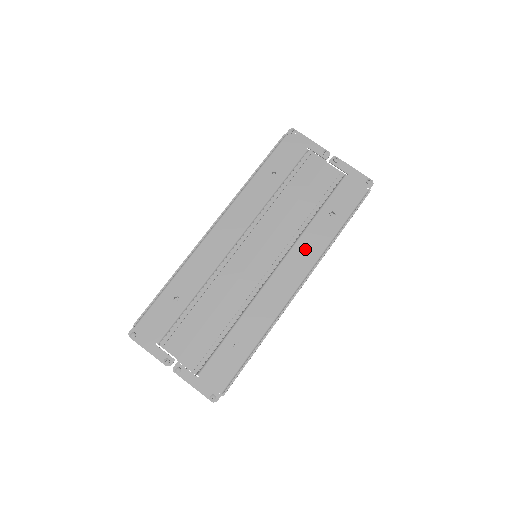
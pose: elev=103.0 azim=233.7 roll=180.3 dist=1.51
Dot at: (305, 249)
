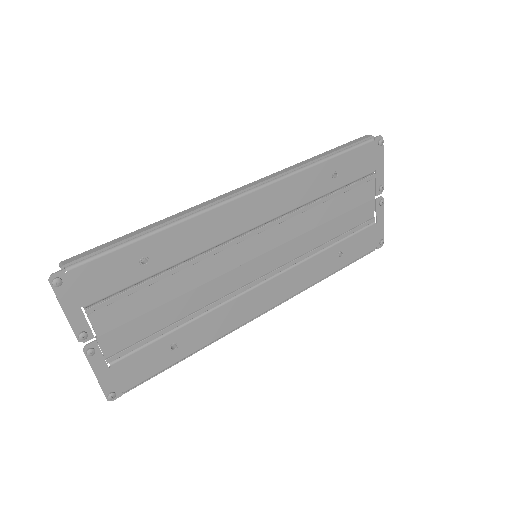
Dot at: (298, 276)
